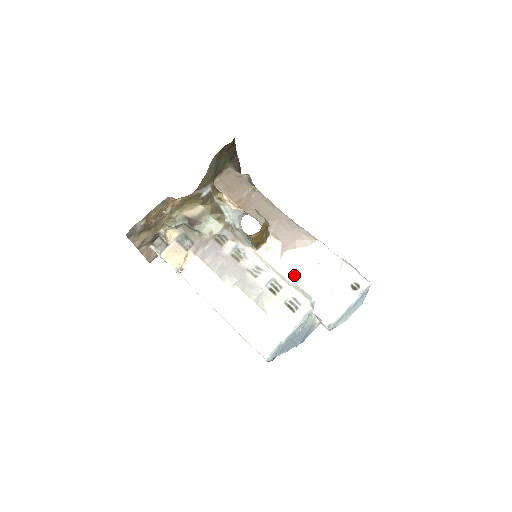
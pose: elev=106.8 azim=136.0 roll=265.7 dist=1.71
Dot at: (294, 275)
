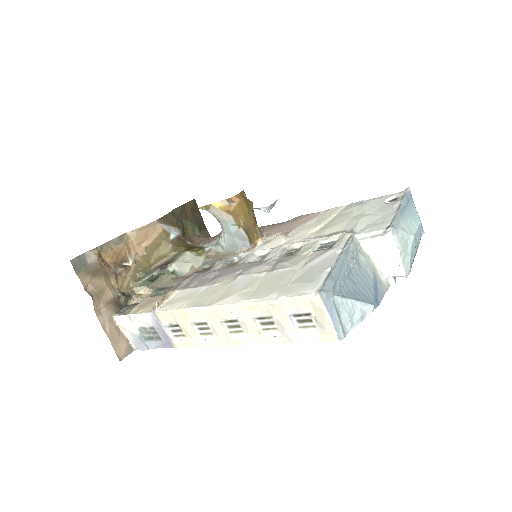
Dot at: (311, 235)
